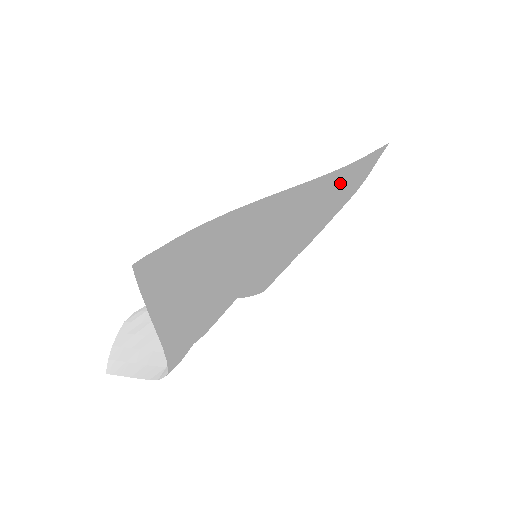
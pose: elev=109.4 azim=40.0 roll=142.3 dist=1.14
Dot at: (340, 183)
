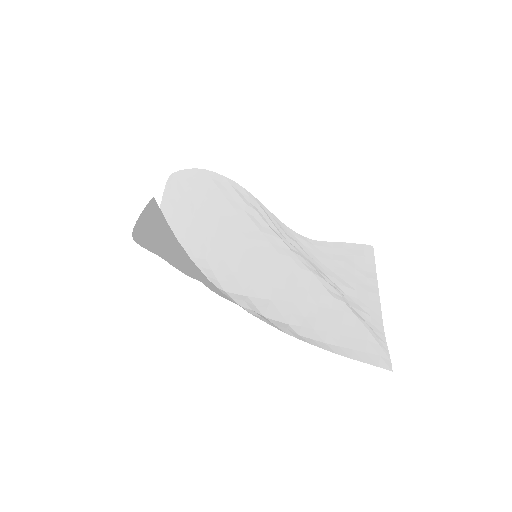
Dot at: (294, 331)
